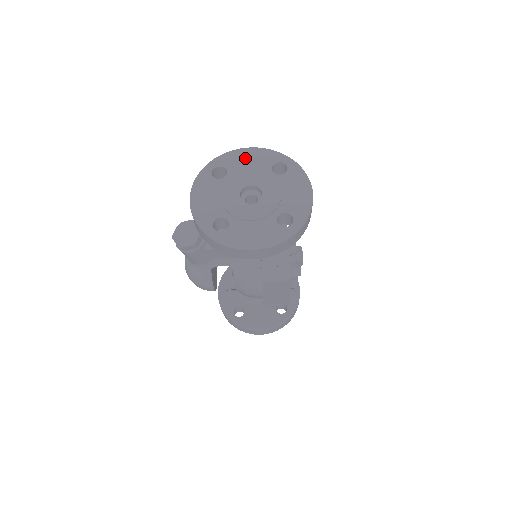
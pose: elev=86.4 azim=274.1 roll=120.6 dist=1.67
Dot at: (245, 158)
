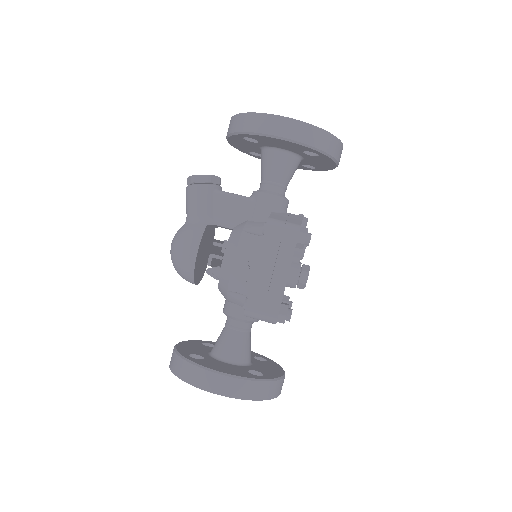
Dot at: occluded
